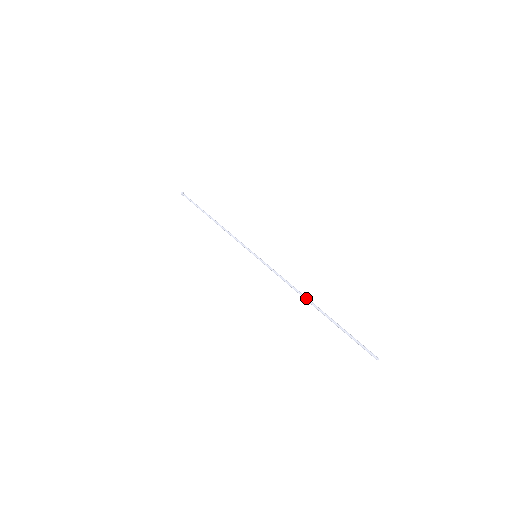
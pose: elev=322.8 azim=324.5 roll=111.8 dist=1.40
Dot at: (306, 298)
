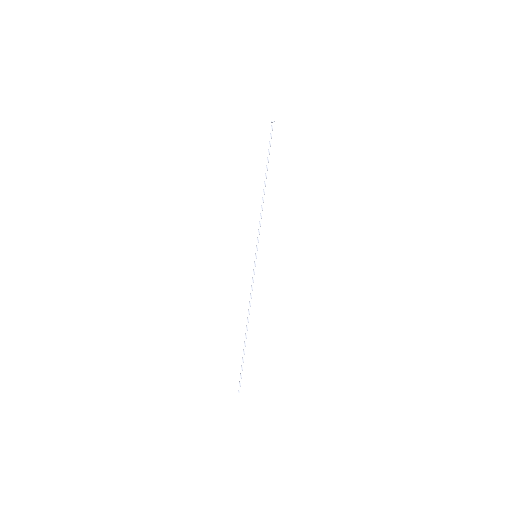
Dot at: (248, 322)
